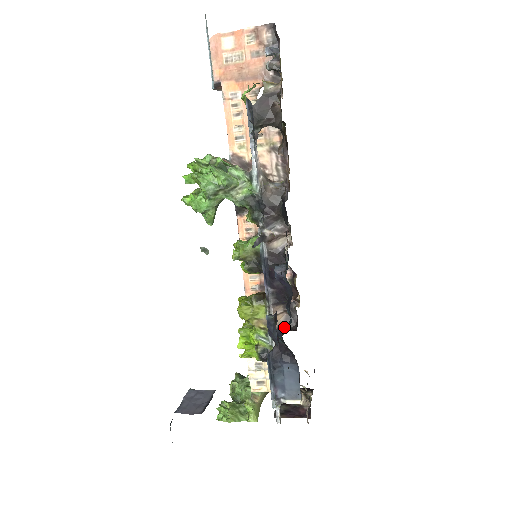
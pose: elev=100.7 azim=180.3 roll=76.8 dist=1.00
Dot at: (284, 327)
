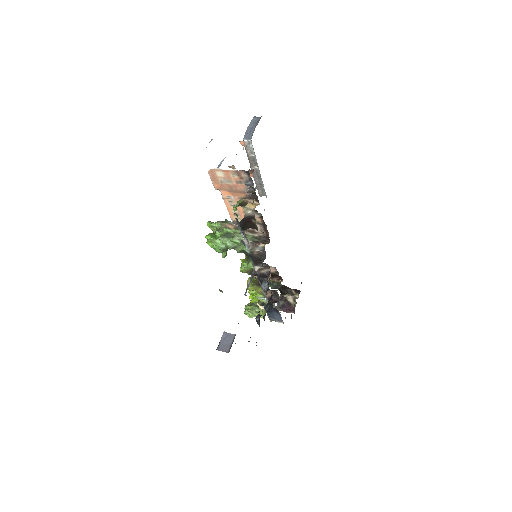
Dot at: (272, 298)
